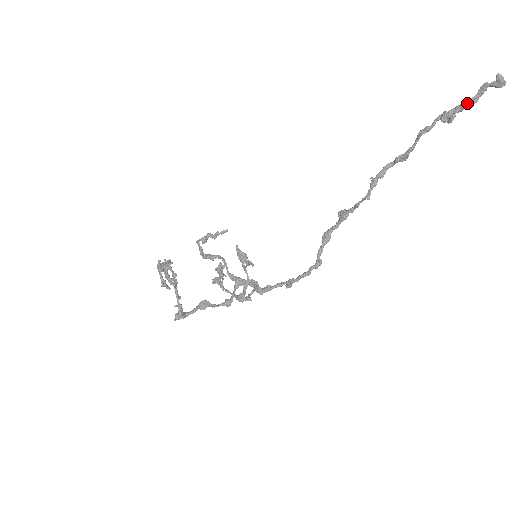
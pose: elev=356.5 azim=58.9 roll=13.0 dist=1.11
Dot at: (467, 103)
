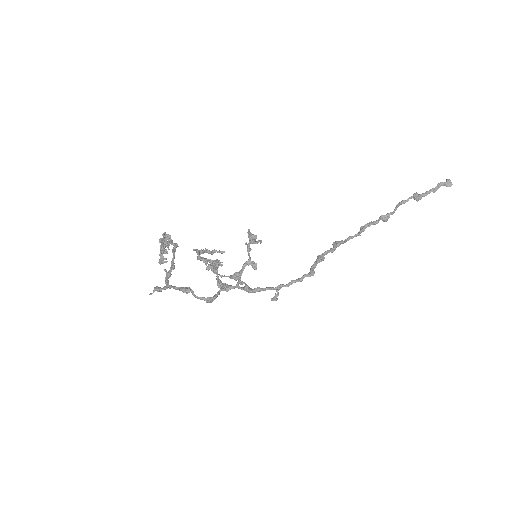
Dot at: (429, 191)
